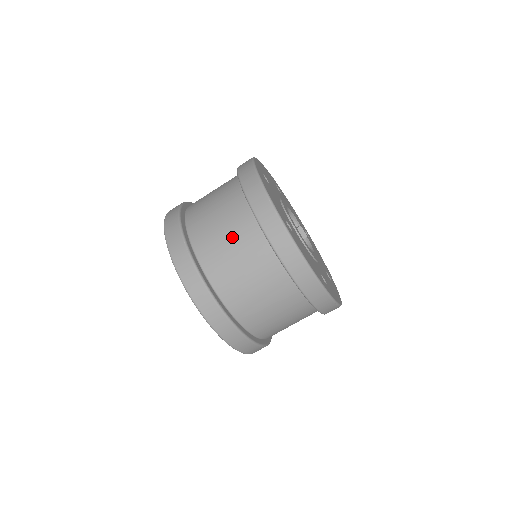
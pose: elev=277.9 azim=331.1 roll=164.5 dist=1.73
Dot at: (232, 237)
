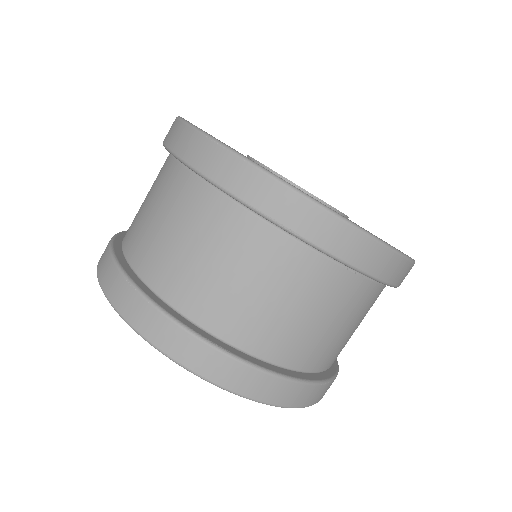
Dot at: (191, 233)
